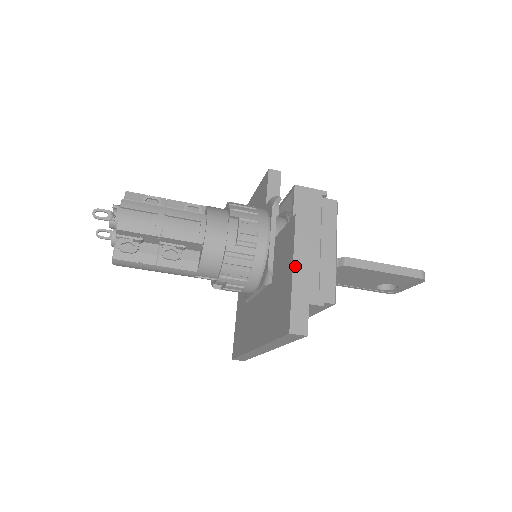
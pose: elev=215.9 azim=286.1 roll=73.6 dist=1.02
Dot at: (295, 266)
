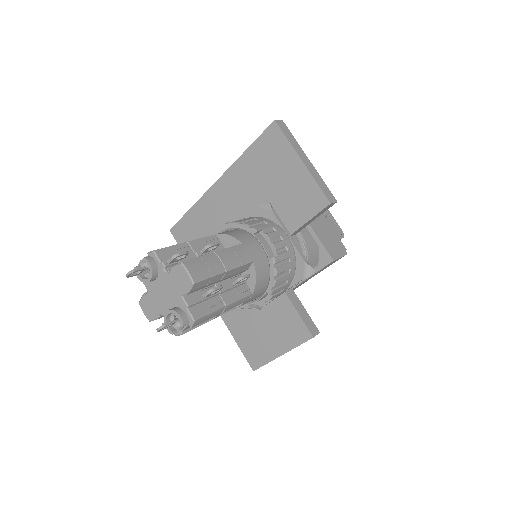
Dot at: occluded
